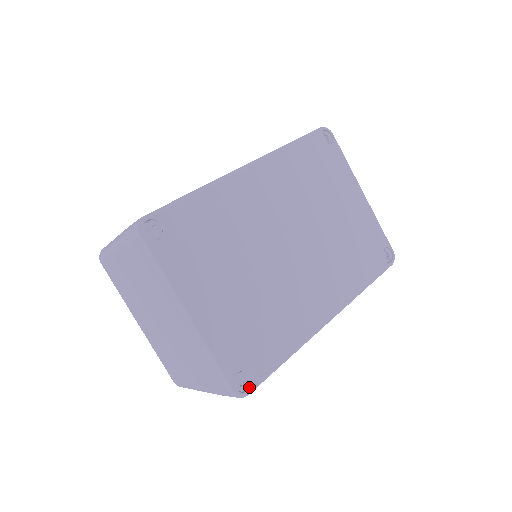
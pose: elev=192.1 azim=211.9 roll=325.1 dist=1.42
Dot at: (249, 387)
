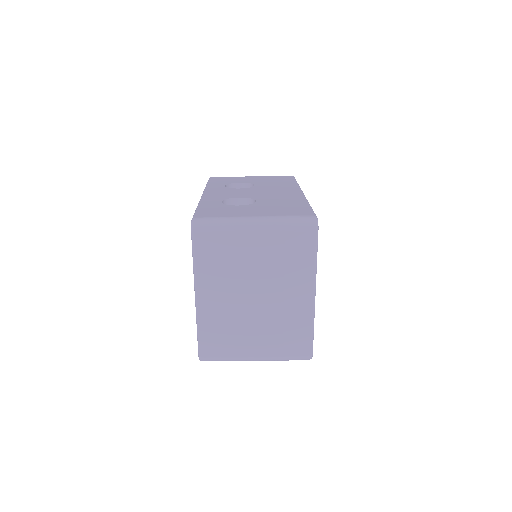
Dot at: occluded
